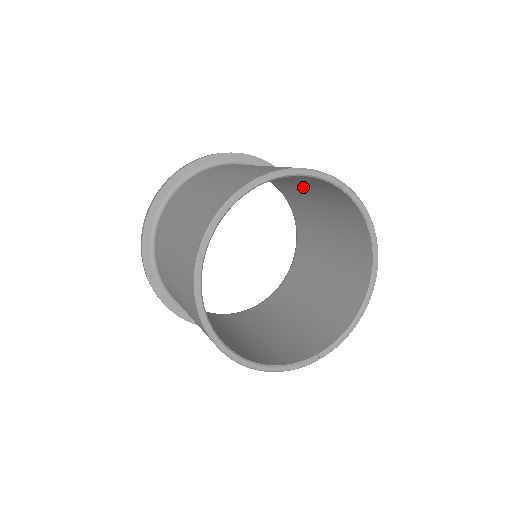
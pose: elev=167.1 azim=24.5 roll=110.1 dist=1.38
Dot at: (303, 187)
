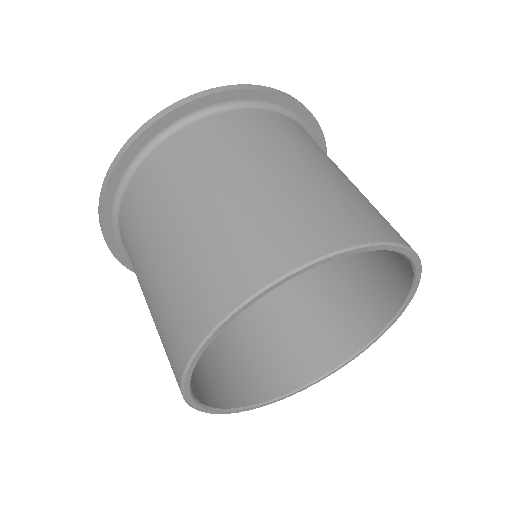
Dot at: occluded
